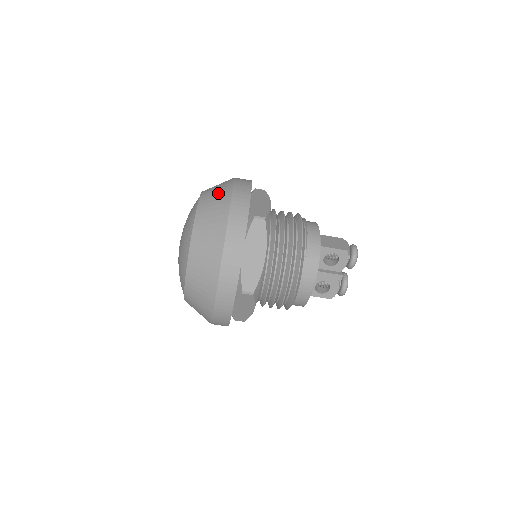
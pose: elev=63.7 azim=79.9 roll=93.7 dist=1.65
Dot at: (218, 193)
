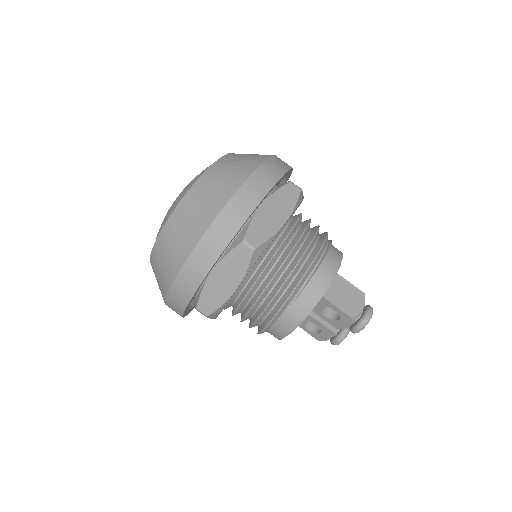
Dot at: (221, 183)
